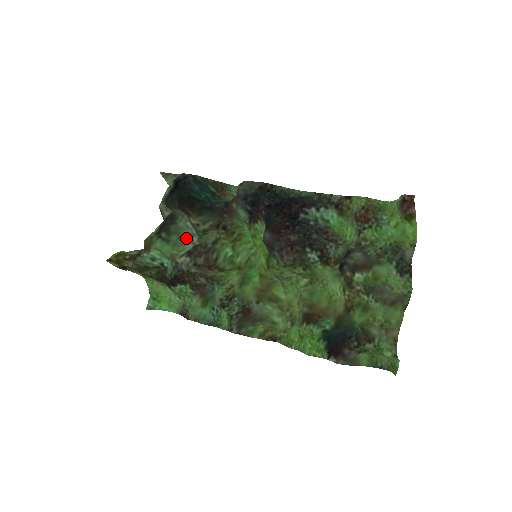
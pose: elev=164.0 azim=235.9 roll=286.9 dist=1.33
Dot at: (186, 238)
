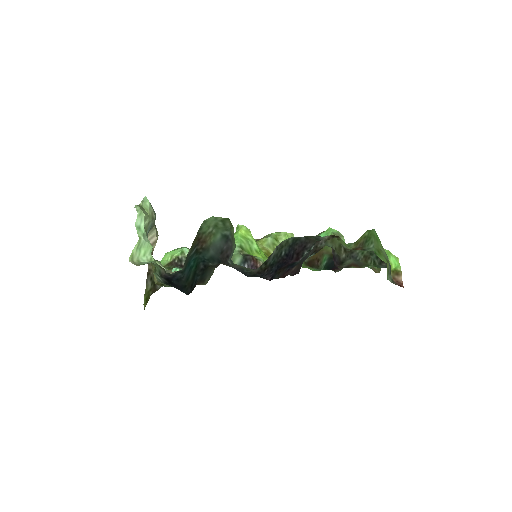
Dot at: occluded
